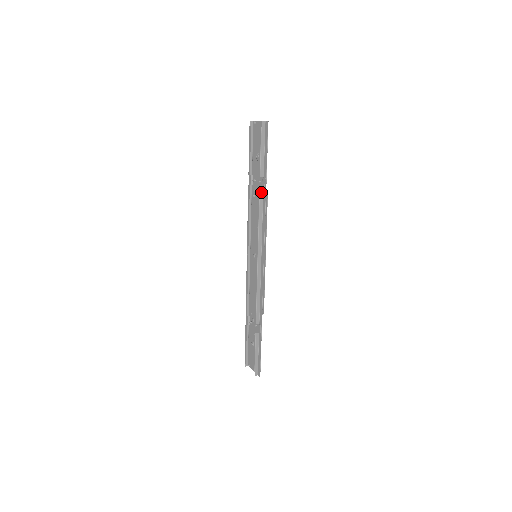
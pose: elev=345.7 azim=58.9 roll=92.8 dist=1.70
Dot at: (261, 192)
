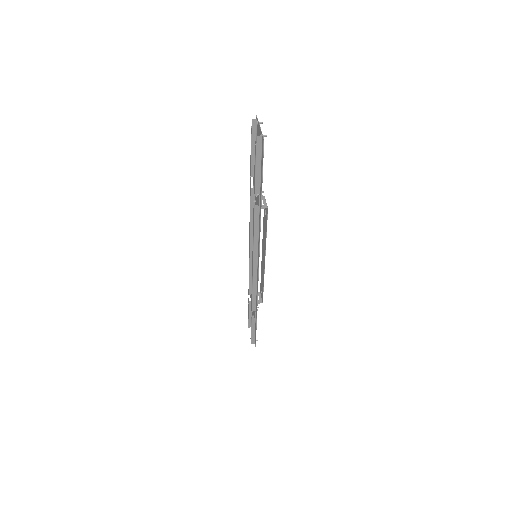
Dot at: (257, 208)
